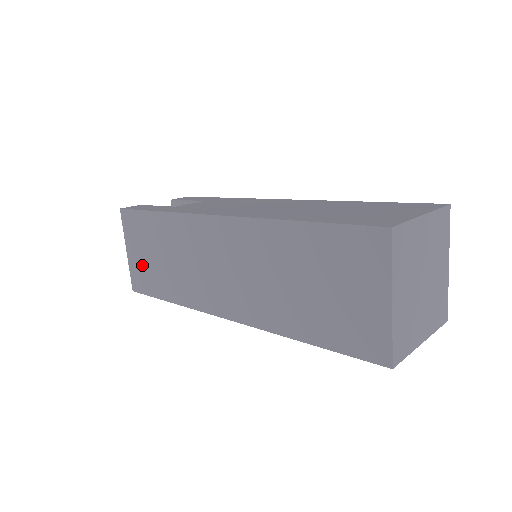
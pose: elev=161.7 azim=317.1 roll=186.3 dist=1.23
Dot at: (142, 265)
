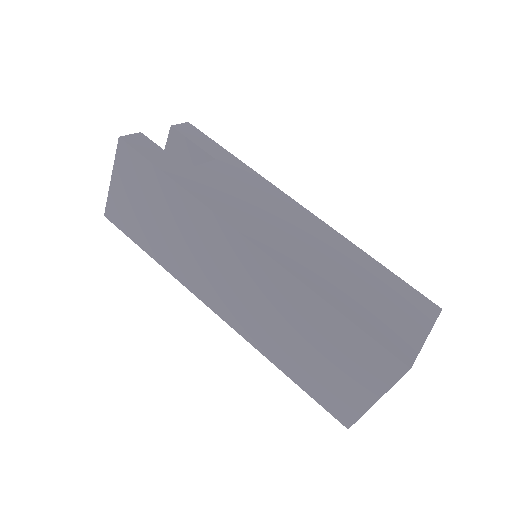
Dot at: (128, 206)
